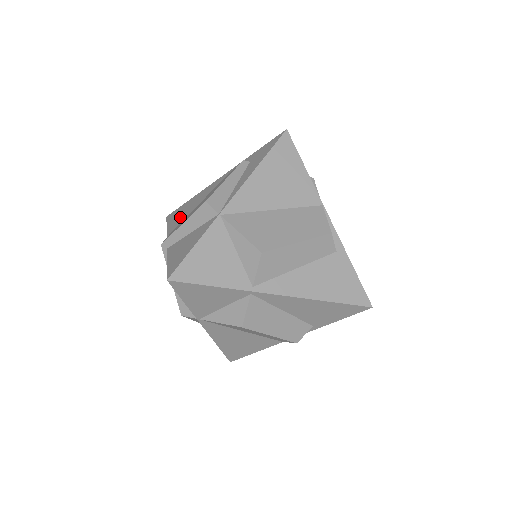
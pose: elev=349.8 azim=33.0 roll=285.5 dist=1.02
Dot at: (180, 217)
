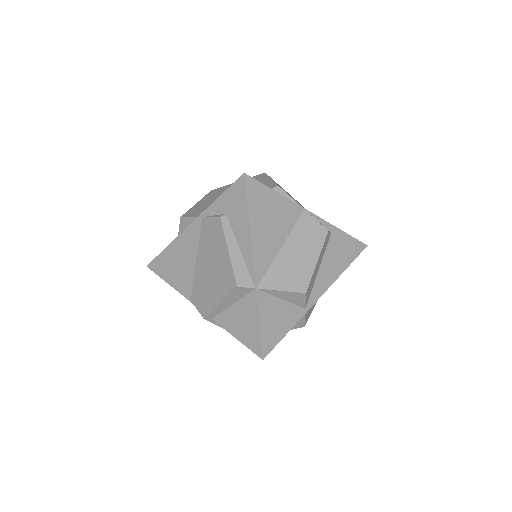
Dot at: (181, 276)
